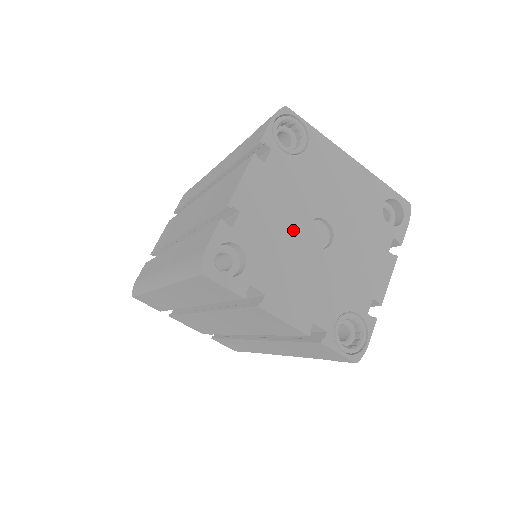
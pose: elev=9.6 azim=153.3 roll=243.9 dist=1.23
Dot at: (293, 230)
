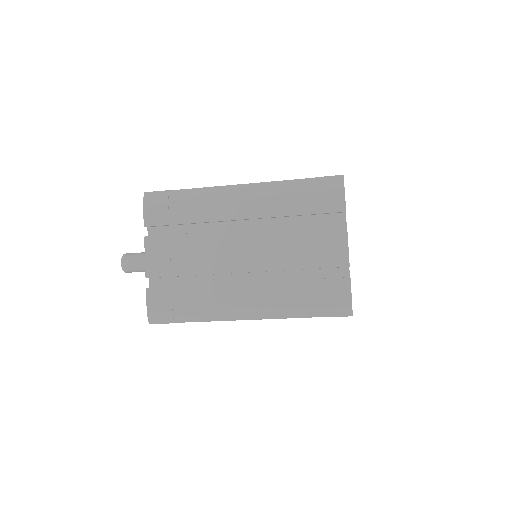
Dot at: occluded
